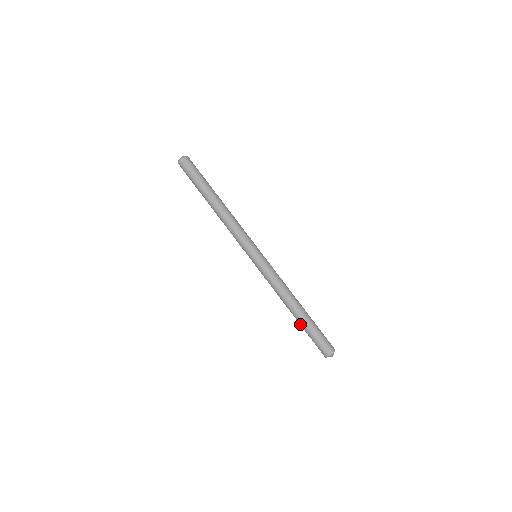
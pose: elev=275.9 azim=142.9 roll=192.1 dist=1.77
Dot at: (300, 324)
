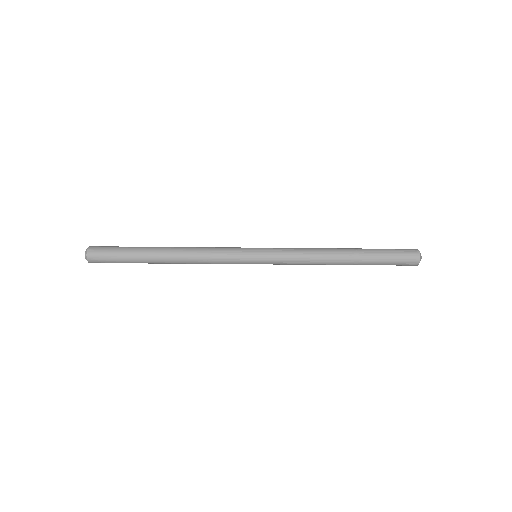
Dot at: occluded
